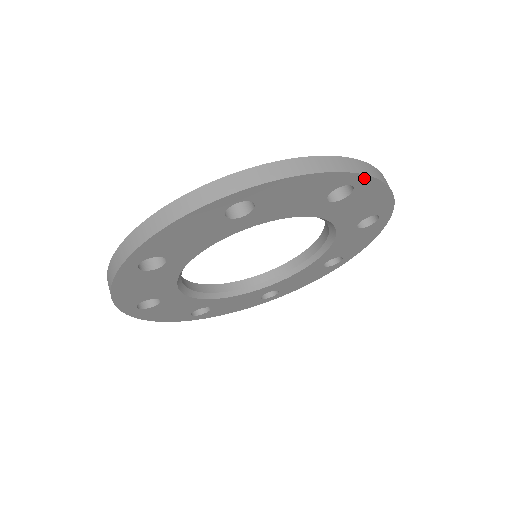
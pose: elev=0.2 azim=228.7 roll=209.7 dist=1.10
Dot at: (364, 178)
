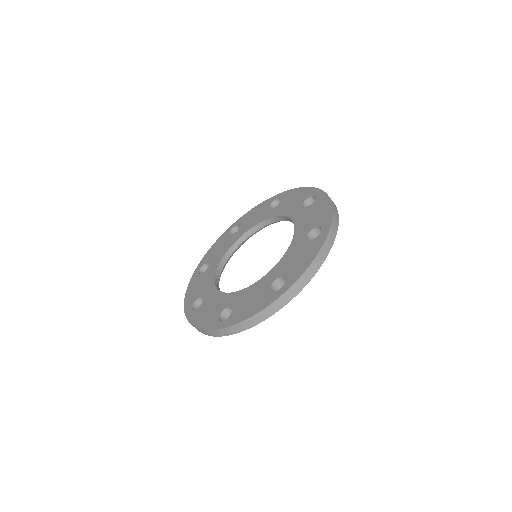
Dot at: occluded
